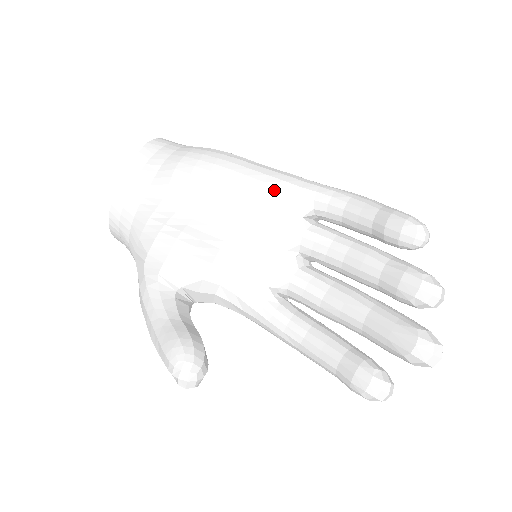
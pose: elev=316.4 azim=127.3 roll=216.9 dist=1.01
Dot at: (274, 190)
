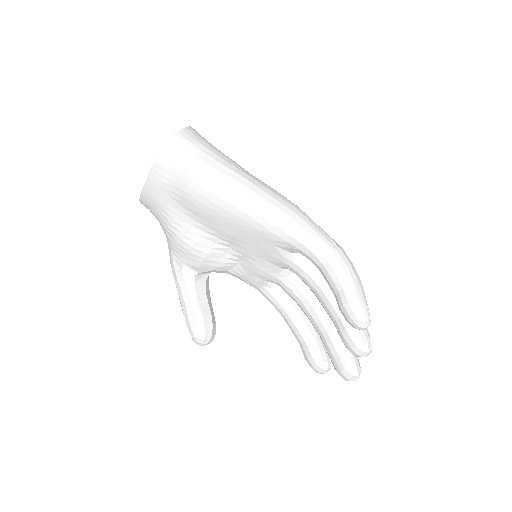
Dot at: (268, 233)
